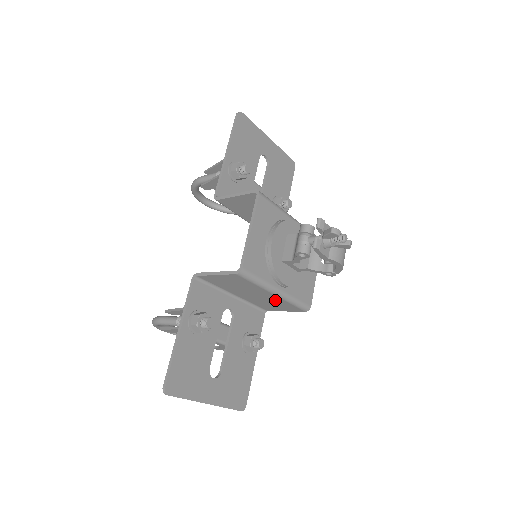
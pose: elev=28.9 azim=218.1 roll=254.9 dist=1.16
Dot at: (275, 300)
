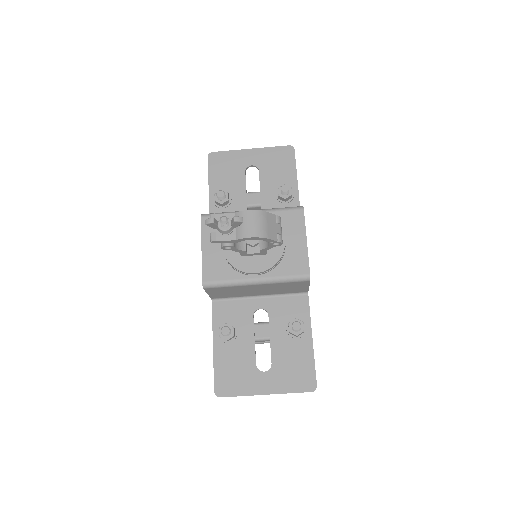
Dot at: (273, 286)
